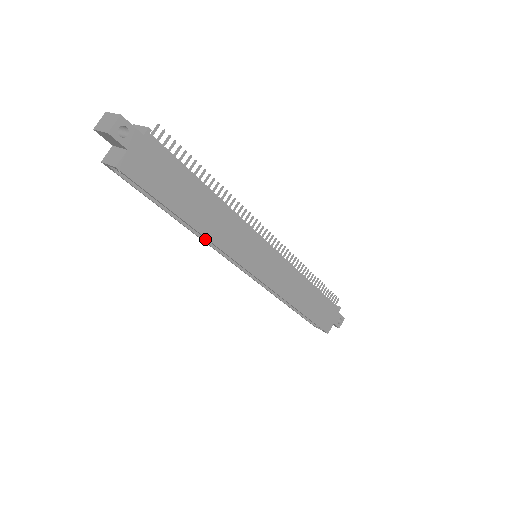
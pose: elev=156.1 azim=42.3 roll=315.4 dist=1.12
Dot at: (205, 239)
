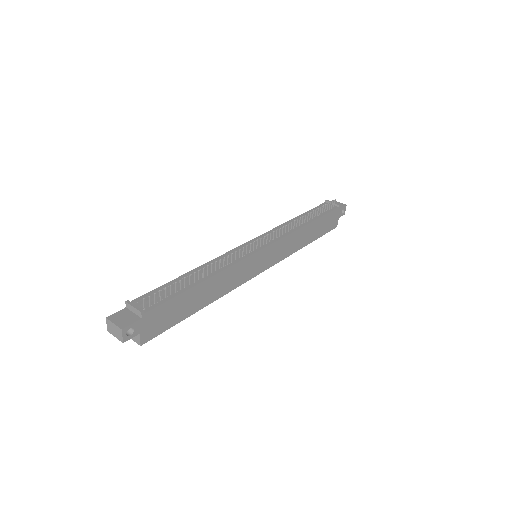
Dot at: occluded
